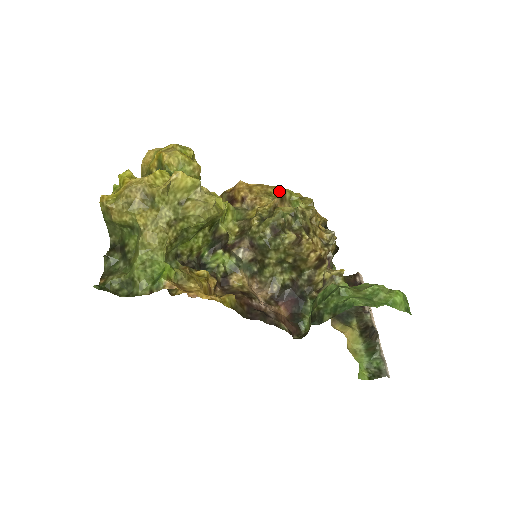
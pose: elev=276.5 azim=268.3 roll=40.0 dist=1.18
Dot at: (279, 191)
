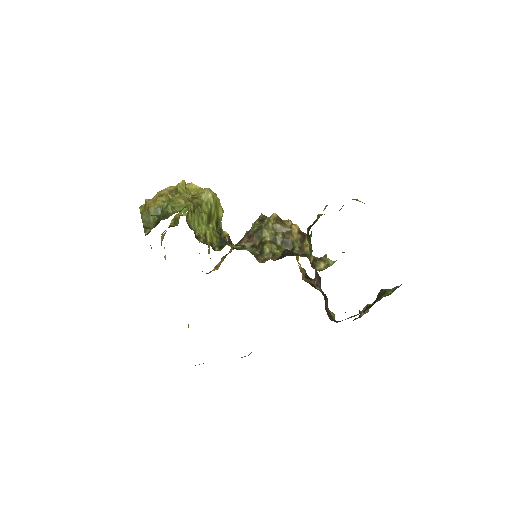
Dot at: occluded
